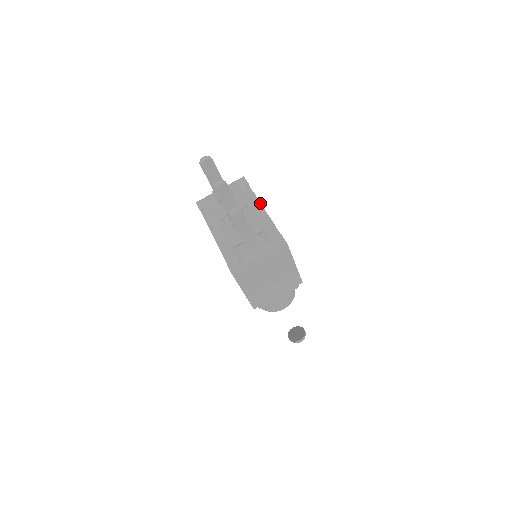
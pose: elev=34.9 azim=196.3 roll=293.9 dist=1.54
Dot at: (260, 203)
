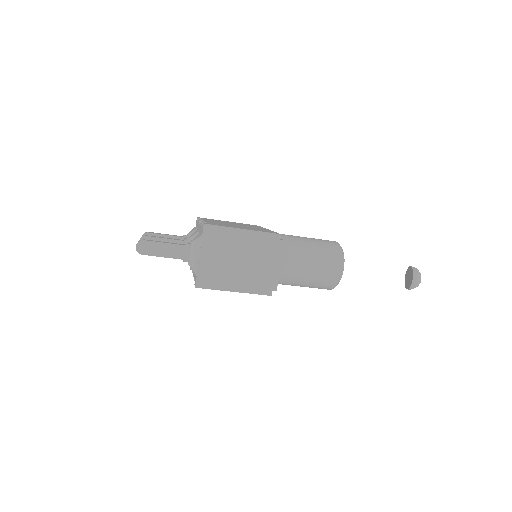
Dot at: (202, 220)
